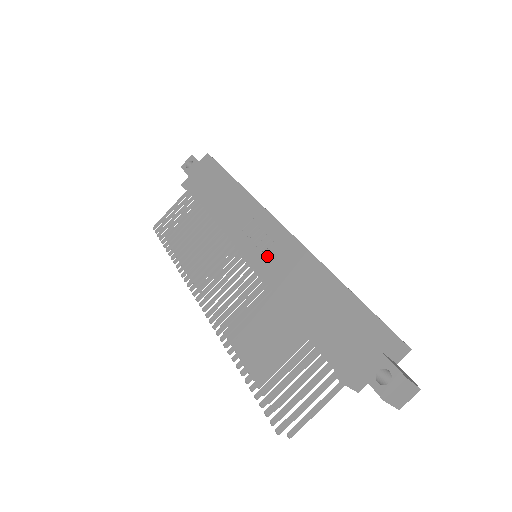
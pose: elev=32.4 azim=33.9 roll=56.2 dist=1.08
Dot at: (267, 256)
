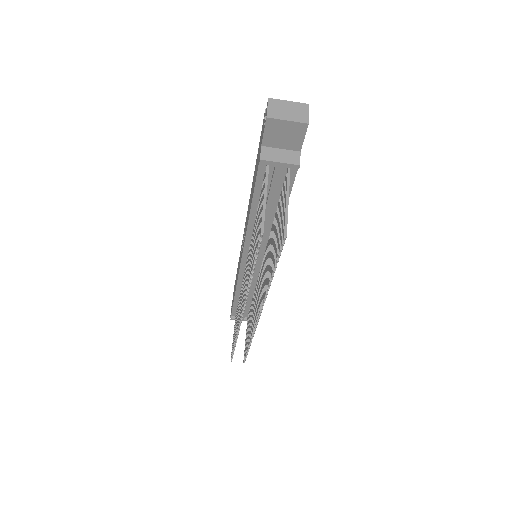
Dot at: occluded
